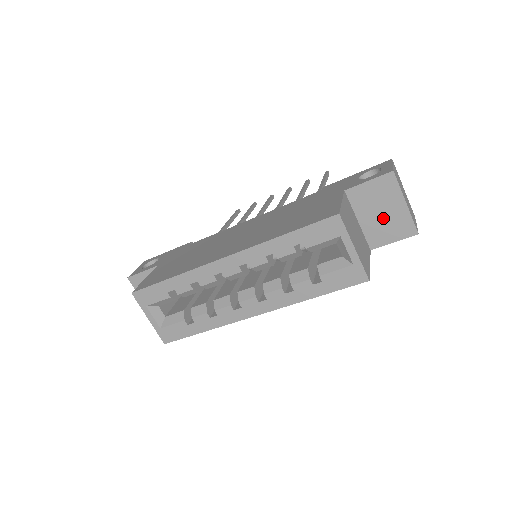
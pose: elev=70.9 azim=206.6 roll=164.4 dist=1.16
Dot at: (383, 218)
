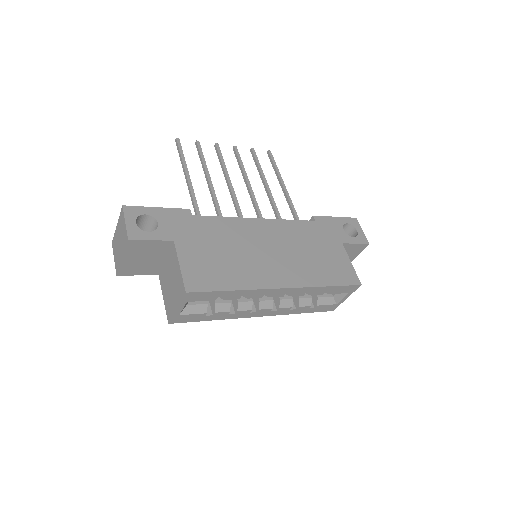
Dot at: occluded
